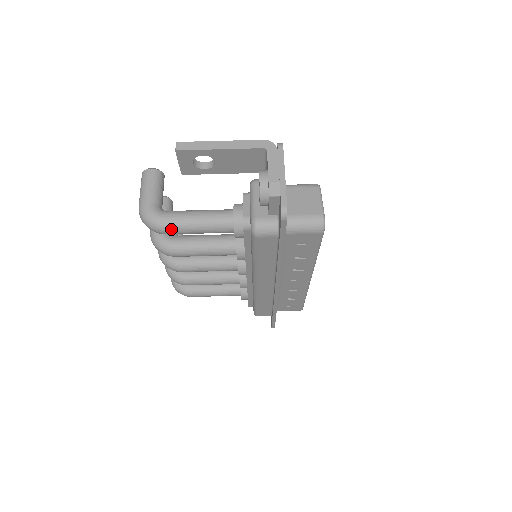
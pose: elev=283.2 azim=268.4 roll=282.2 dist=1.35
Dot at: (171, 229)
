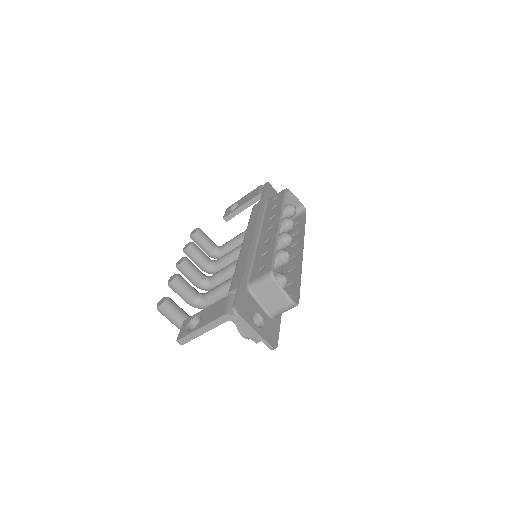
Dot at: occluded
